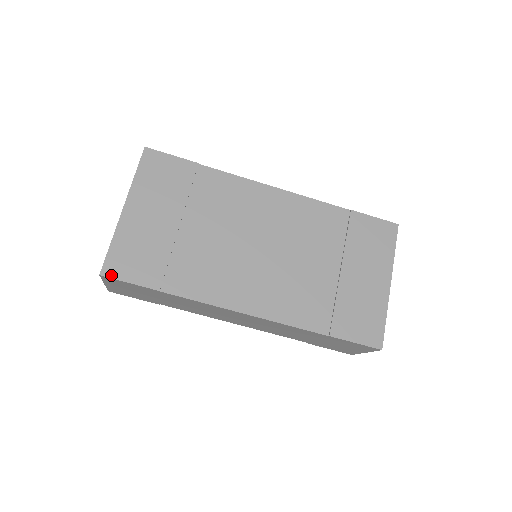
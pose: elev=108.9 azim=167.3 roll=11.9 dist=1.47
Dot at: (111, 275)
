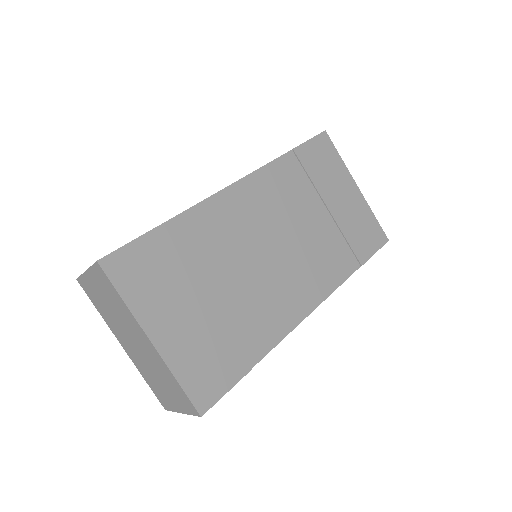
Dot at: (209, 405)
